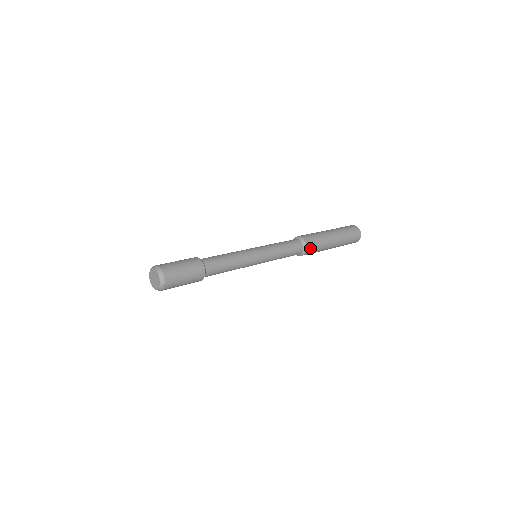
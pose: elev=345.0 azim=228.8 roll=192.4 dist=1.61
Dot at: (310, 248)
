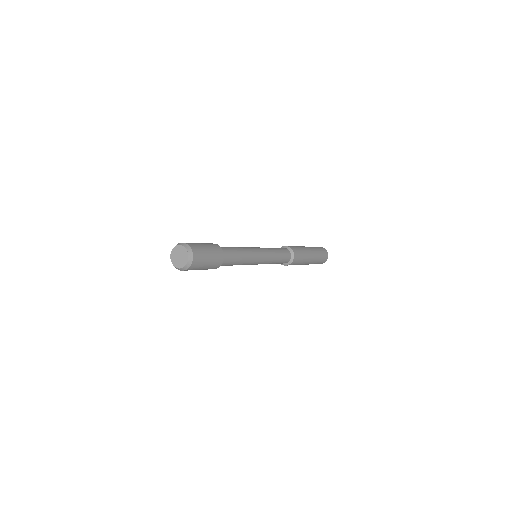
Dot at: (295, 262)
